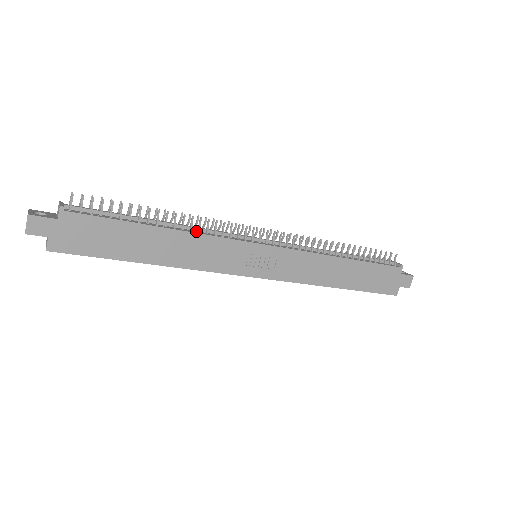
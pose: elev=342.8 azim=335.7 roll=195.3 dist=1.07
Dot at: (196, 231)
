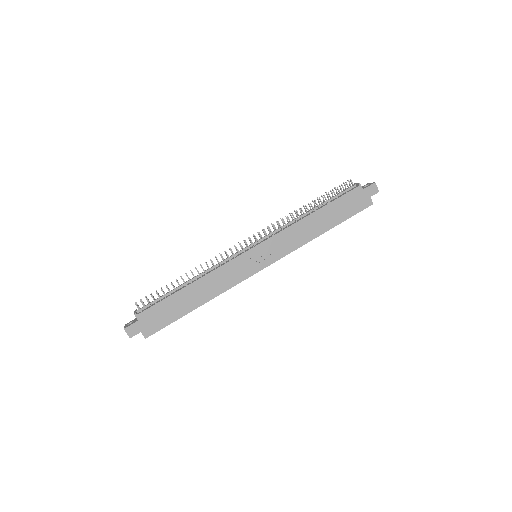
Dot at: (209, 271)
